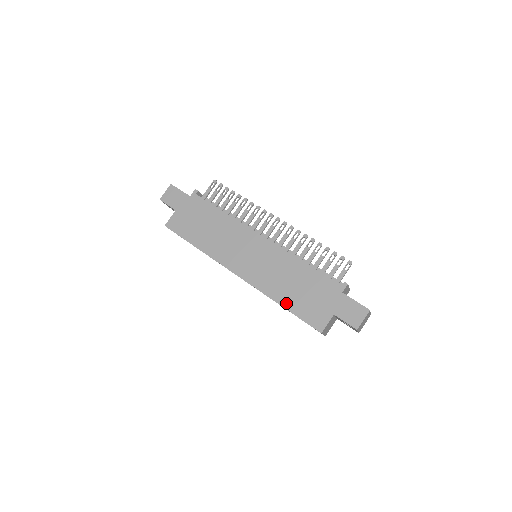
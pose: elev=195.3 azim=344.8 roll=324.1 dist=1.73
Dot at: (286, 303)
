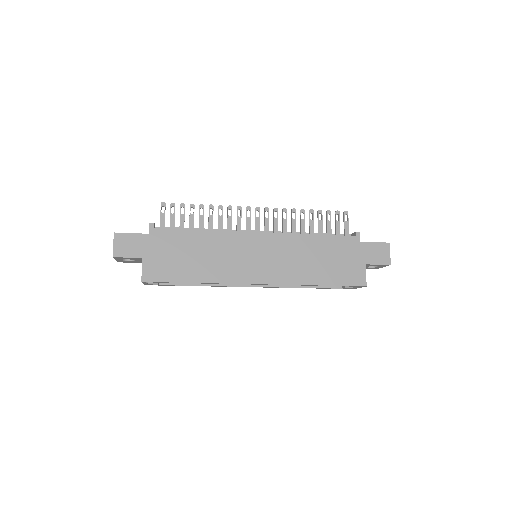
Dot at: (321, 280)
